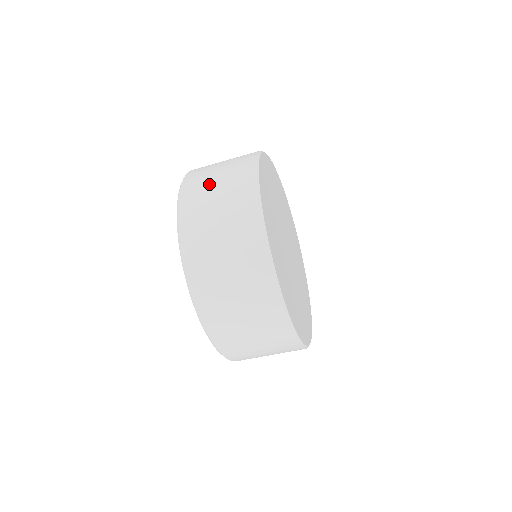
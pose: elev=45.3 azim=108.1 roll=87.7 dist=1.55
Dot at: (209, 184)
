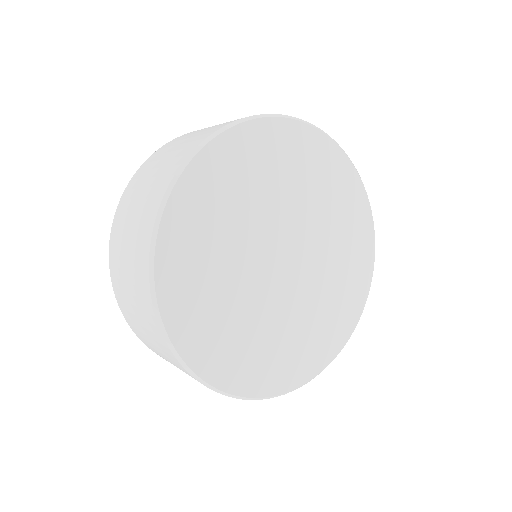
Dot at: occluded
